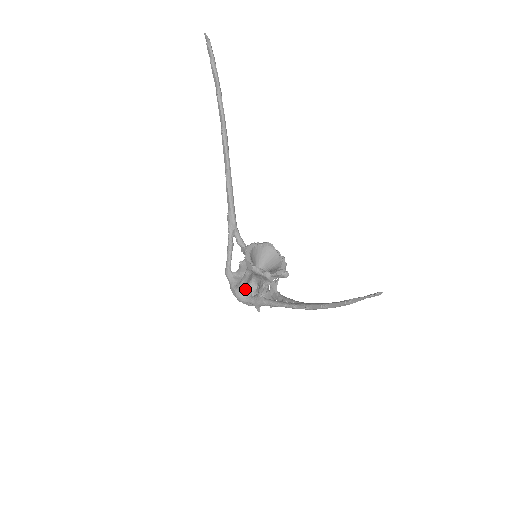
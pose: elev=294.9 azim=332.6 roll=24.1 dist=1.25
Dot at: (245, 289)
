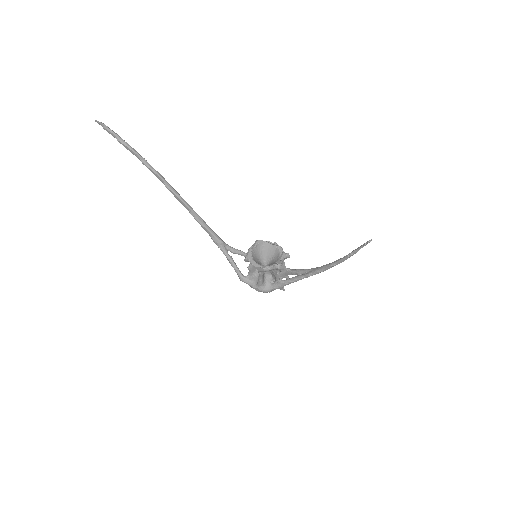
Dot at: (264, 283)
